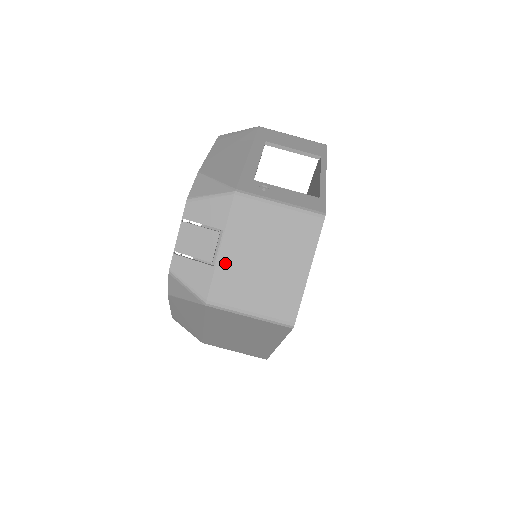
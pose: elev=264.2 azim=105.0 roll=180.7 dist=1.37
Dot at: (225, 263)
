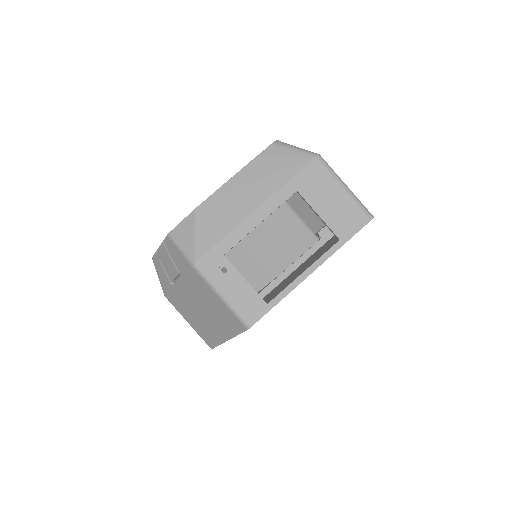
Dot at: (178, 290)
